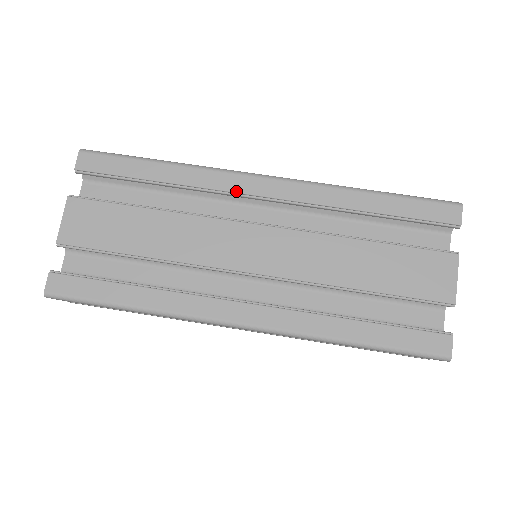
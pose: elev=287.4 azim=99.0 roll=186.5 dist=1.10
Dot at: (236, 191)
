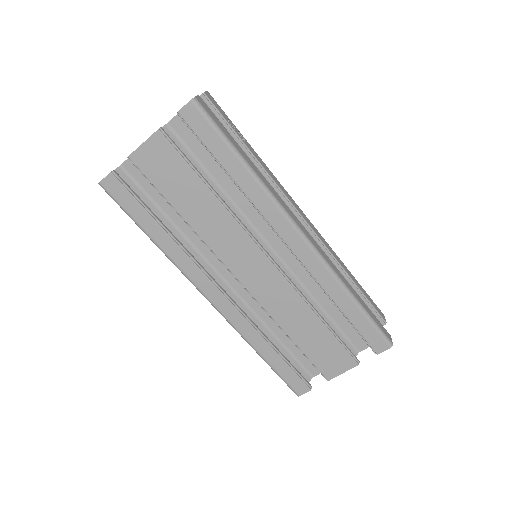
Dot at: (274, 228)
